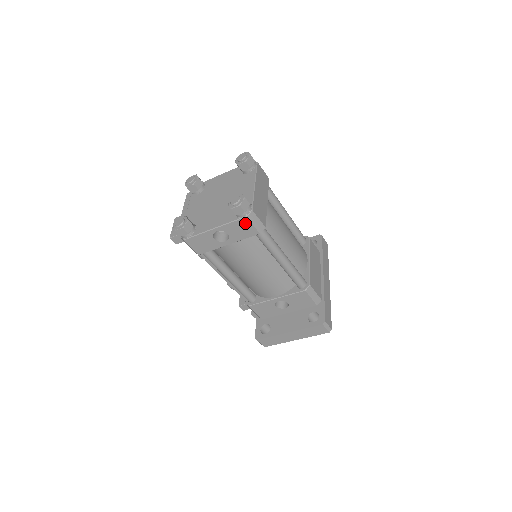
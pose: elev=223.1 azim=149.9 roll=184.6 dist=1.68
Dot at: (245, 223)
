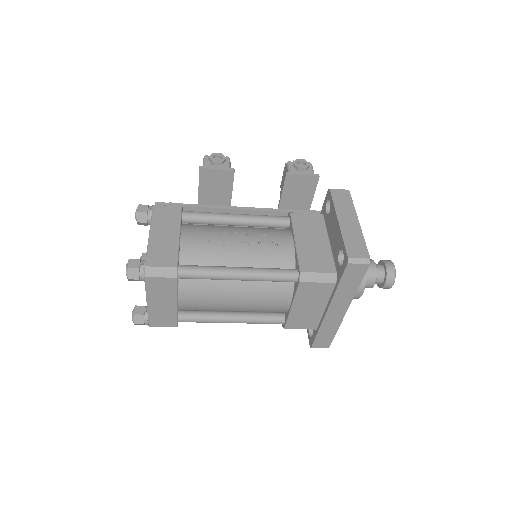
Dot at: occluded
